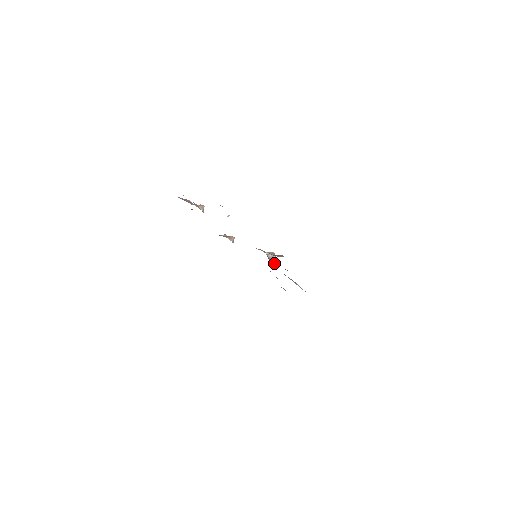
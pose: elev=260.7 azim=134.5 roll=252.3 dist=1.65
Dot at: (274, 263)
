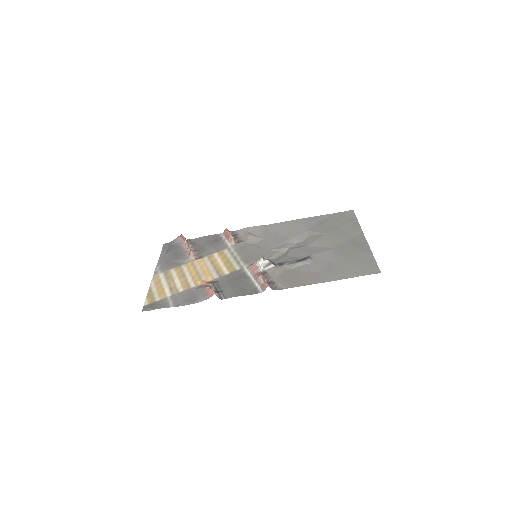
Dot at: (269, 267)
